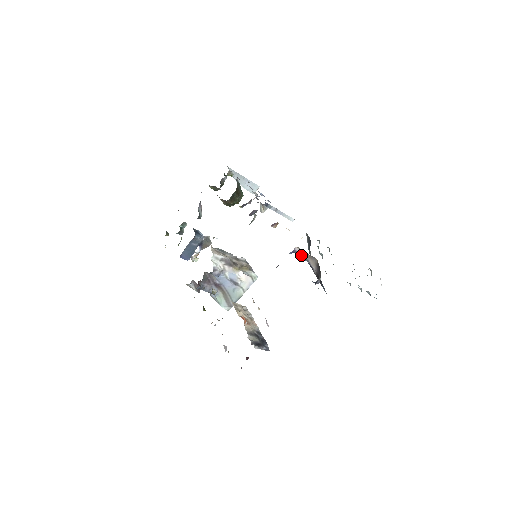
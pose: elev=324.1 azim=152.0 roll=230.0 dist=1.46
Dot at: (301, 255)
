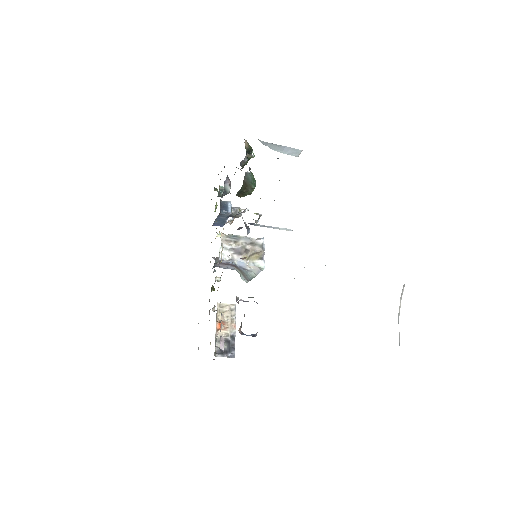
Dot at: occluded
